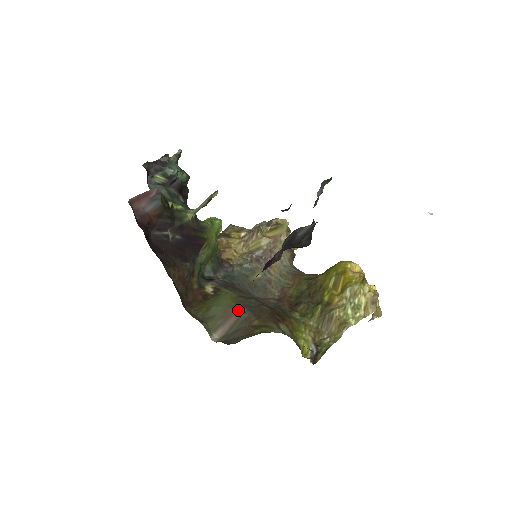
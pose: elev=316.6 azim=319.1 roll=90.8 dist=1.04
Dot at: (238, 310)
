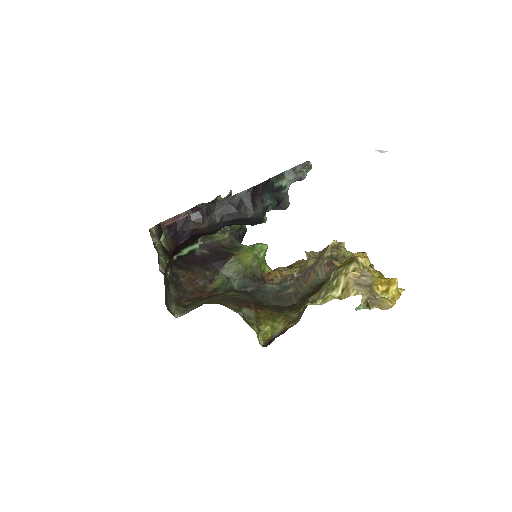
Dot at: occluded
